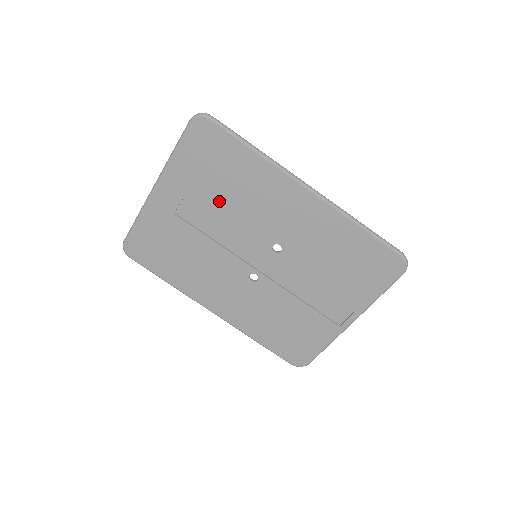
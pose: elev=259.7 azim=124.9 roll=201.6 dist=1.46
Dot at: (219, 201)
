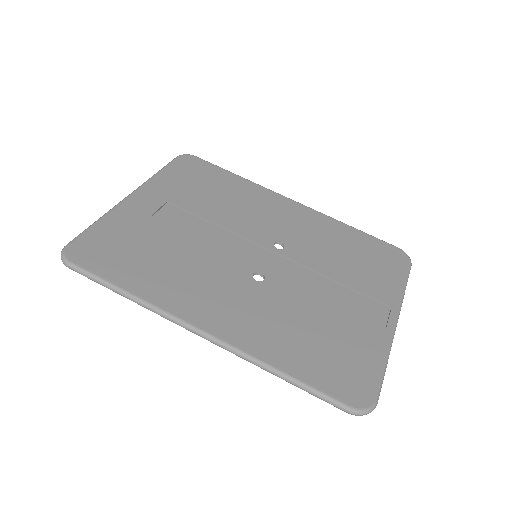
Dot at: (207, 206)
